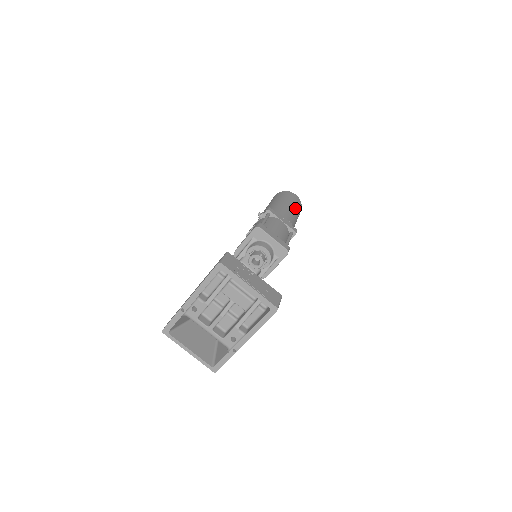
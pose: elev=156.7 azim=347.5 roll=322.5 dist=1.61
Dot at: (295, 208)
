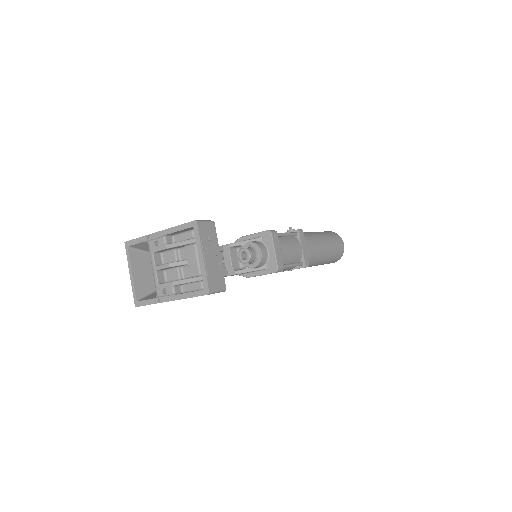
Dot at: (330, 251)
